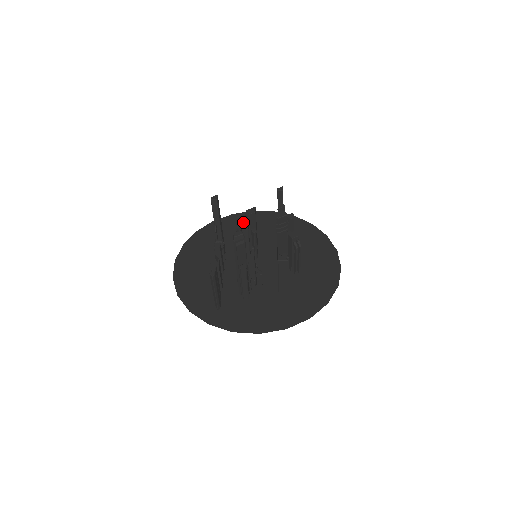
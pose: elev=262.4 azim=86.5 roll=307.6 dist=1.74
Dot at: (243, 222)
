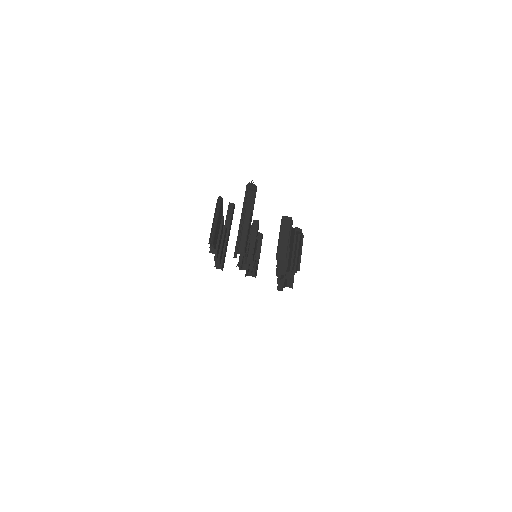
Dot at: occluded
